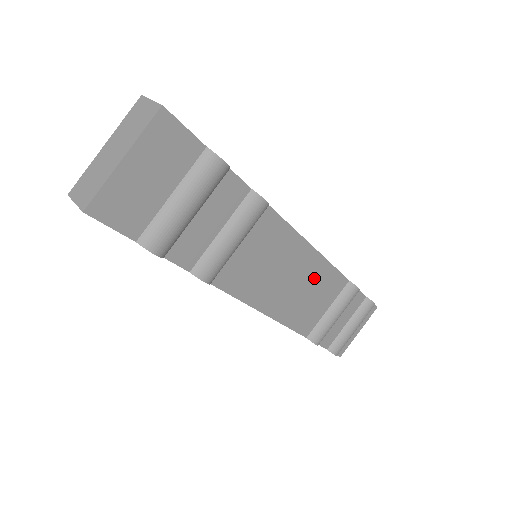
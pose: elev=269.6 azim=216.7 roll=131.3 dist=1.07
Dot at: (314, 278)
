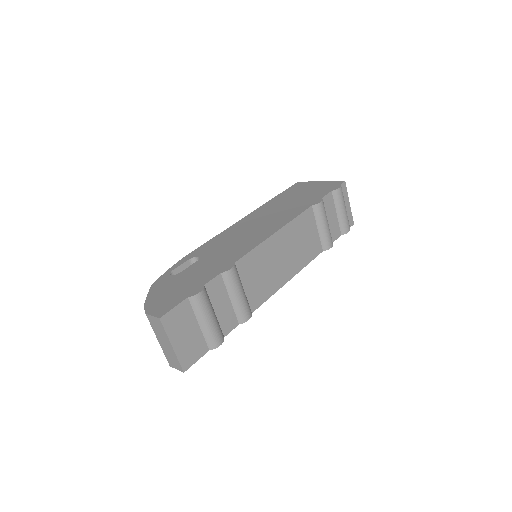
Dot at: (292, 236)
